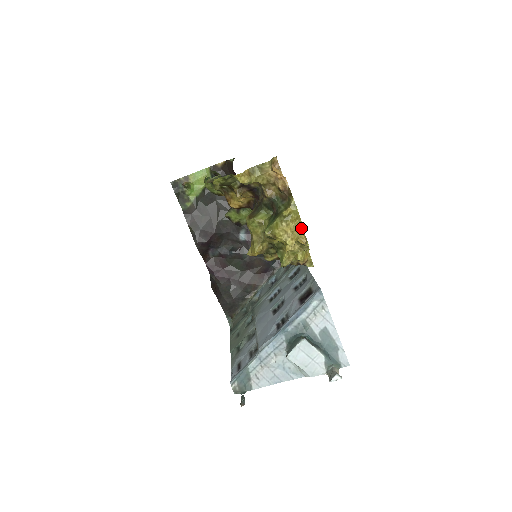
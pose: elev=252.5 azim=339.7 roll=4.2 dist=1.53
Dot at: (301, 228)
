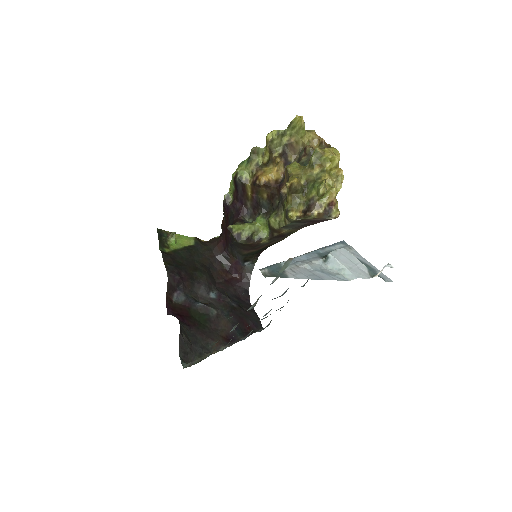
Dot at: (338, 166)
